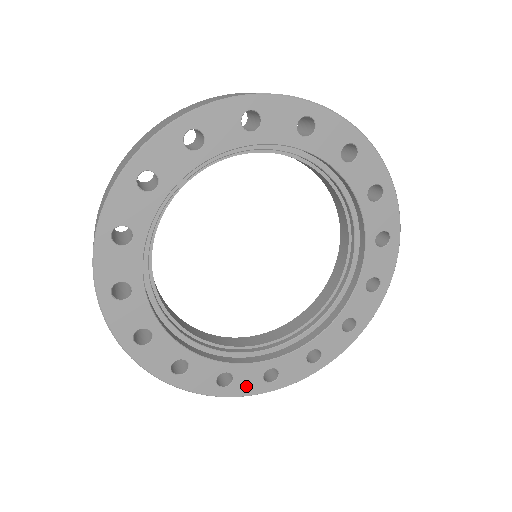
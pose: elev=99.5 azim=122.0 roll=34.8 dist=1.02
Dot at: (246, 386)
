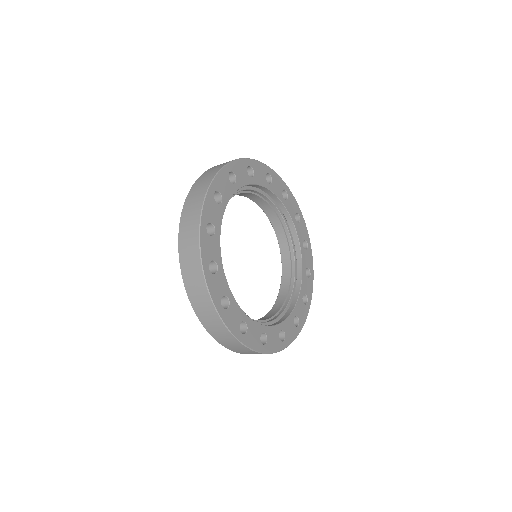
Dot at: (303, 315)
